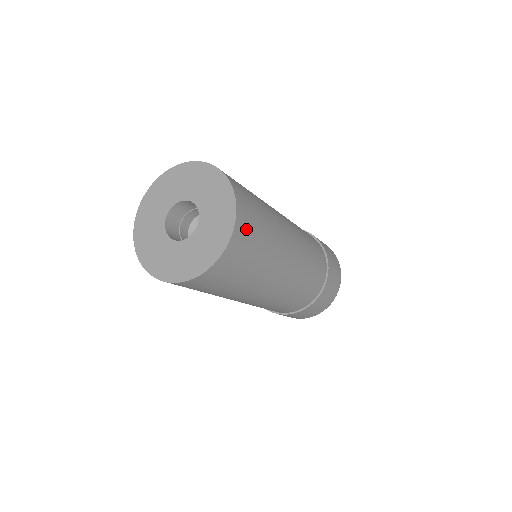
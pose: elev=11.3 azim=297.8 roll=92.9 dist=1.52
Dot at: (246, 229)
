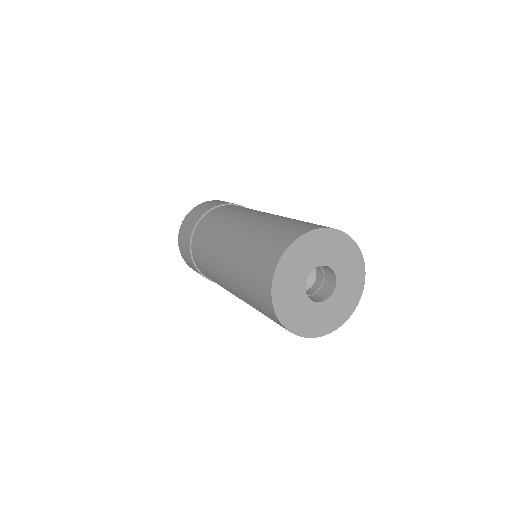
Dot at: occluded
